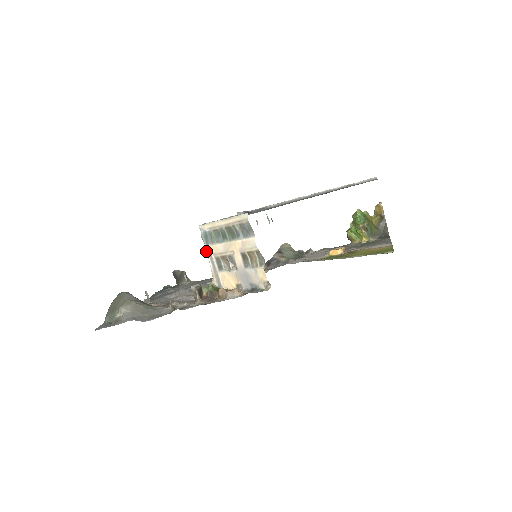
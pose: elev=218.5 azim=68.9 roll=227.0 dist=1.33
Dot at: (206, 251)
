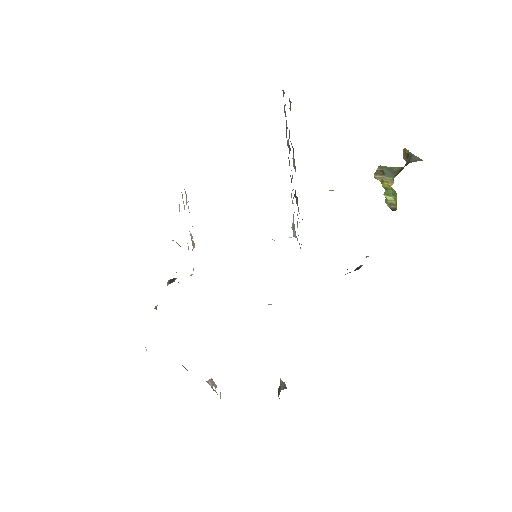
Dot at: occluded
